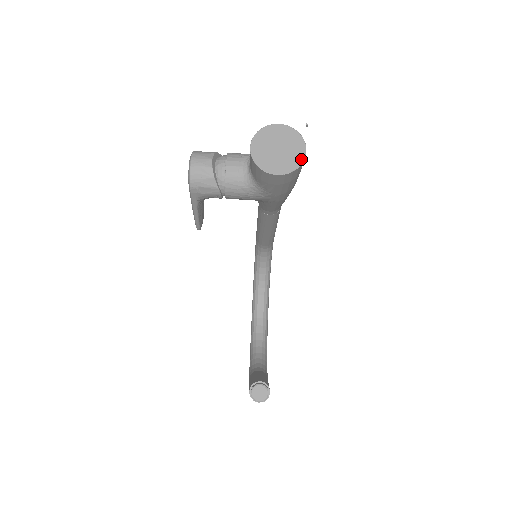
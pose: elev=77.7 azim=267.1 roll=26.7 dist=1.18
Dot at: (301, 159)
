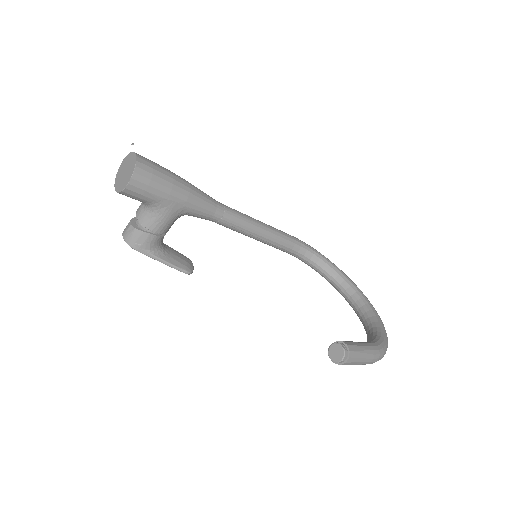
Dot at: (135, 162)
